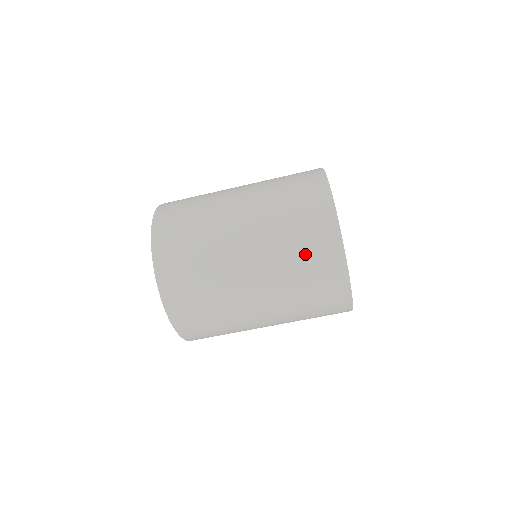
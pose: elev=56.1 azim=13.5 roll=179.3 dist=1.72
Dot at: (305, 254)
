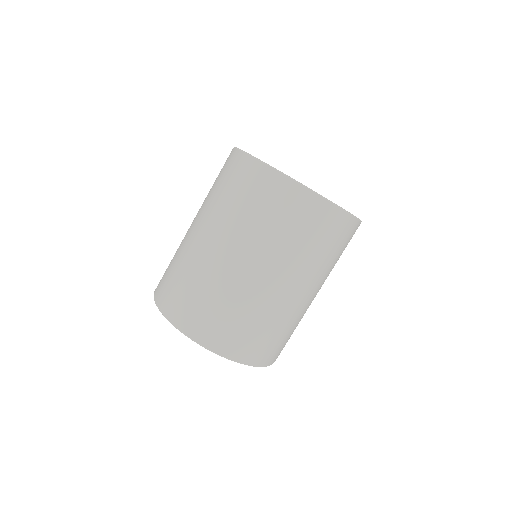
Dot at: (250, 199)
